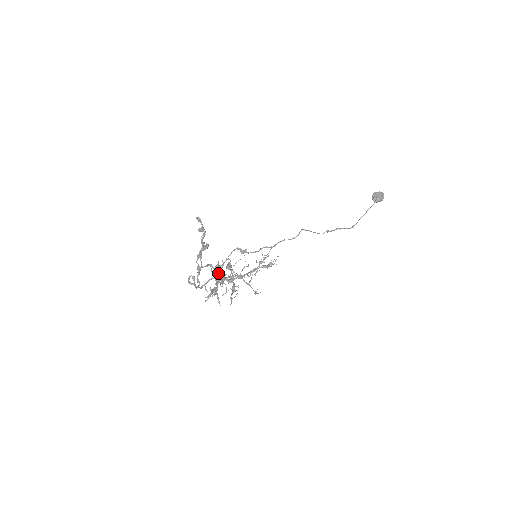
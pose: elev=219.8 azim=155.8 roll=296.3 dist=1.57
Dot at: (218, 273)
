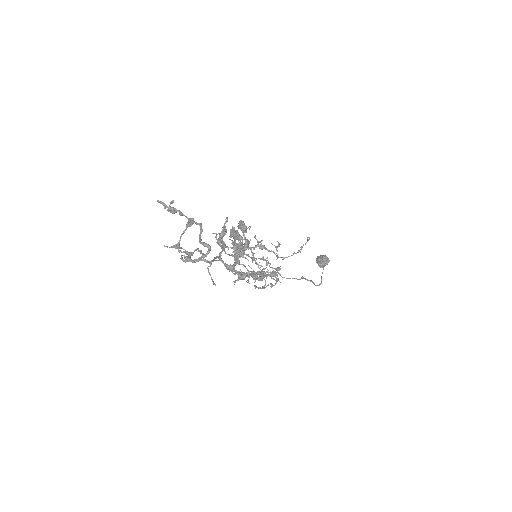
Dot at: (230, 237)
